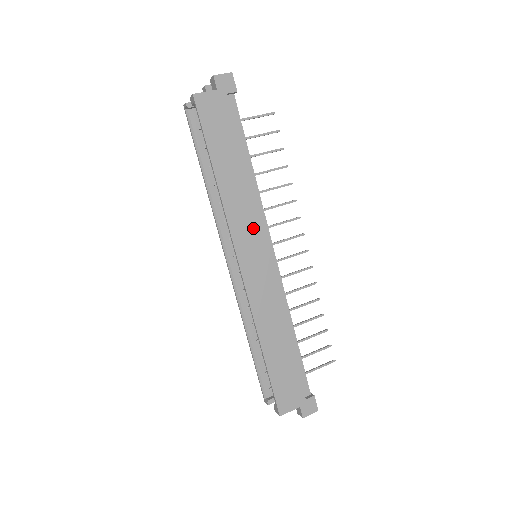
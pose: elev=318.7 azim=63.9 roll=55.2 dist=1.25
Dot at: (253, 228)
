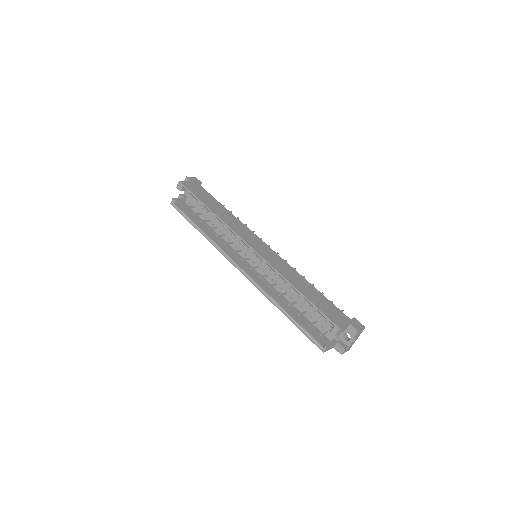
Dot at: (246, 231)
